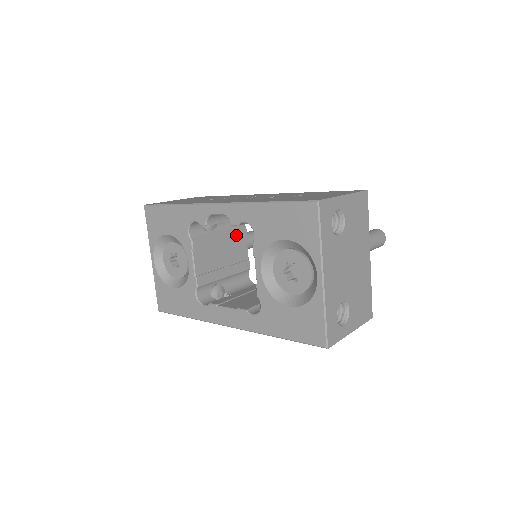
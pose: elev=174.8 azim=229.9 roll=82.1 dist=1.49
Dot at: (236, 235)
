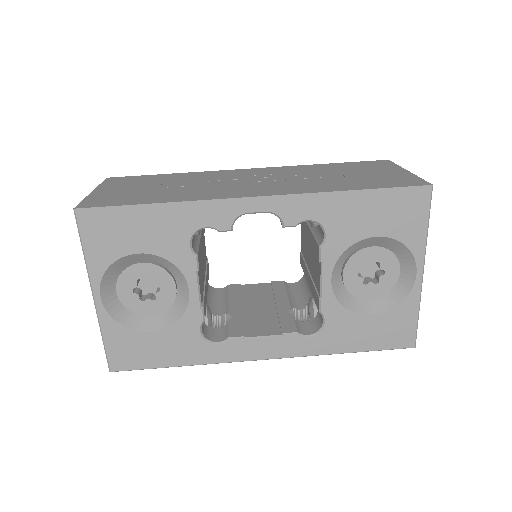
Dot at: (203, 231)
